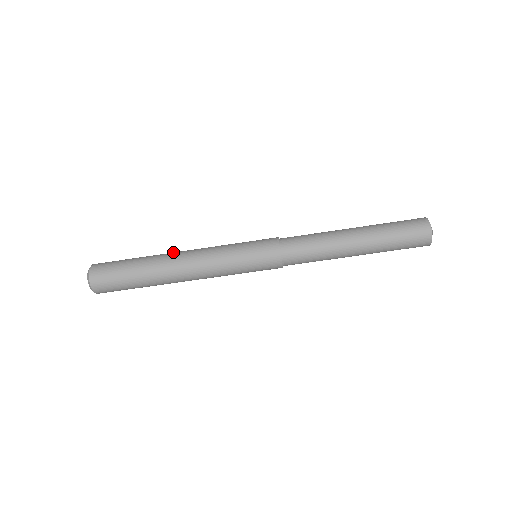
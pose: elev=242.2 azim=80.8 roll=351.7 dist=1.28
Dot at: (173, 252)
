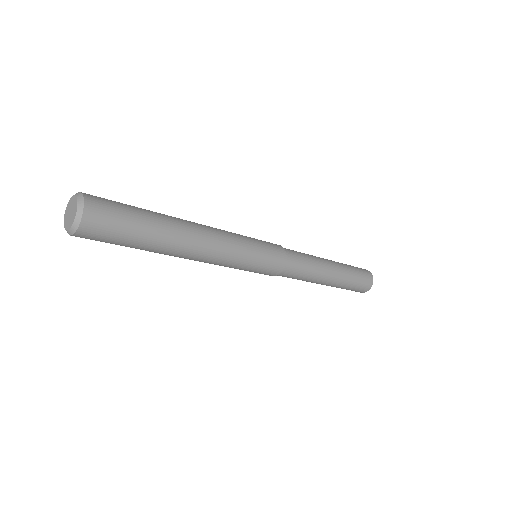
Dot at: (191, 230)
